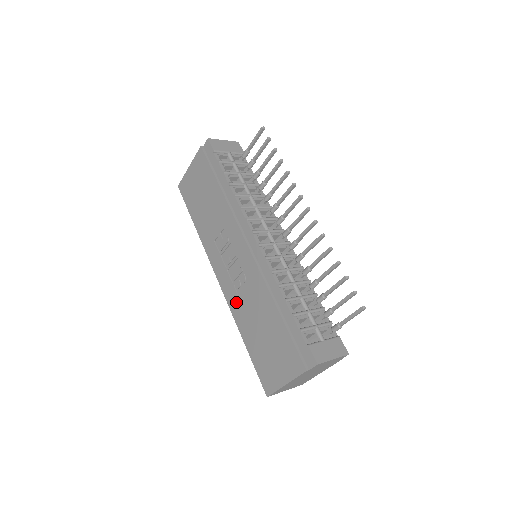
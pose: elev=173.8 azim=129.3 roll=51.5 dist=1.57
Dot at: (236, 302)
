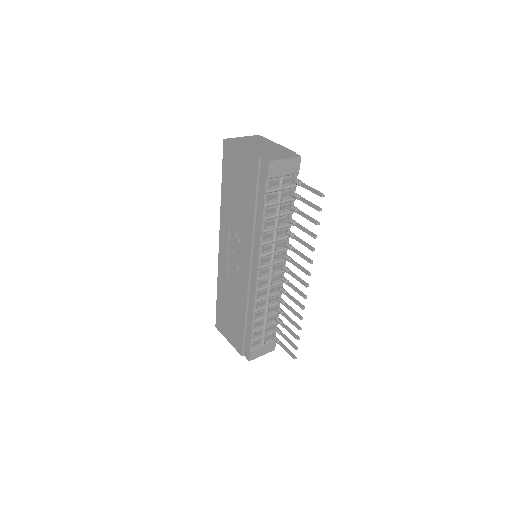
Dot at: (224, 274)
